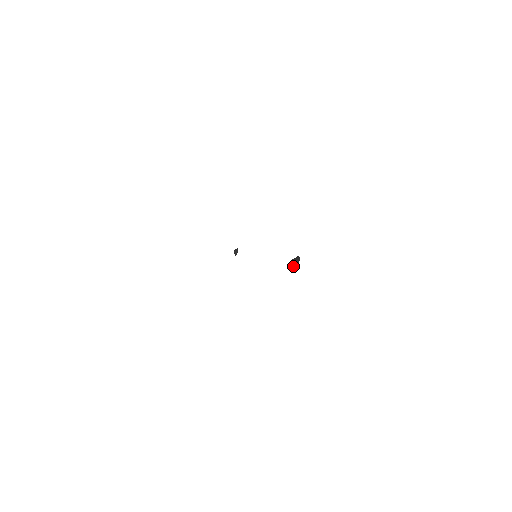
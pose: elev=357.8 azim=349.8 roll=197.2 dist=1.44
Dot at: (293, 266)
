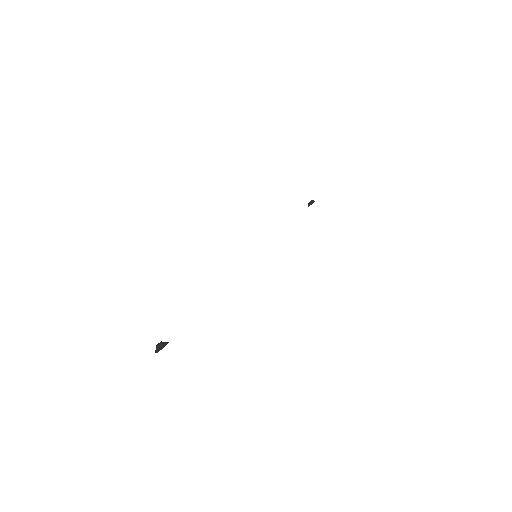
Dot at: (156, 348)
